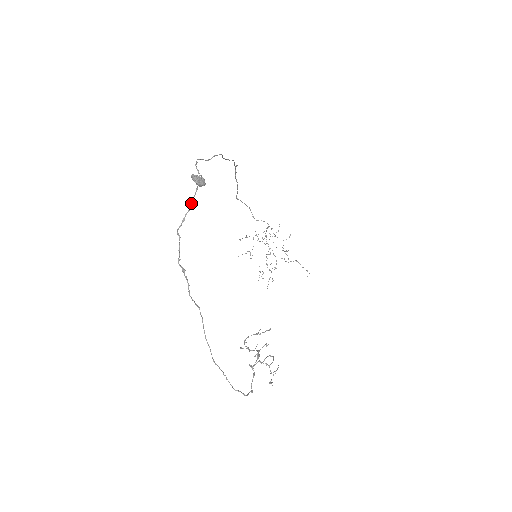
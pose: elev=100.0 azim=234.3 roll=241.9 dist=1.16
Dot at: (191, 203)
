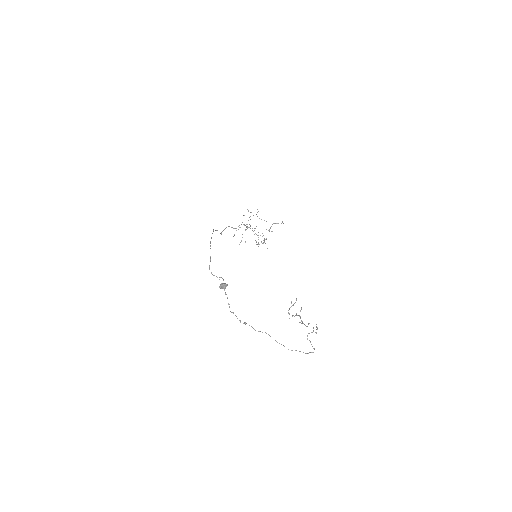
Dot at: (225, 294)
